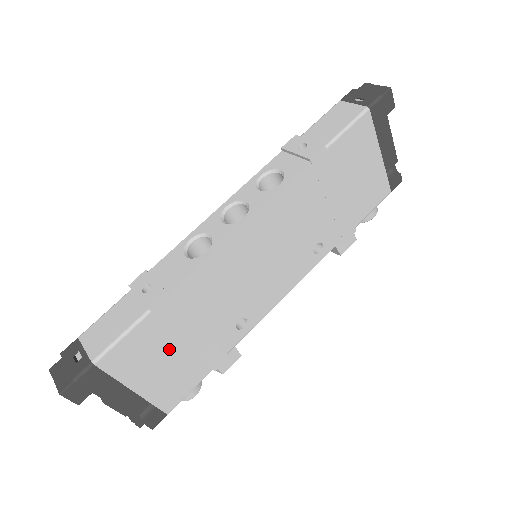
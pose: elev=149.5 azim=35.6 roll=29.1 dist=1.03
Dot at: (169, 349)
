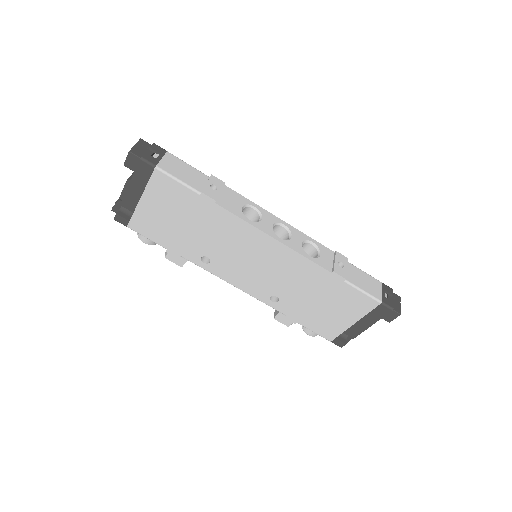
Dot at: (176, 214)
